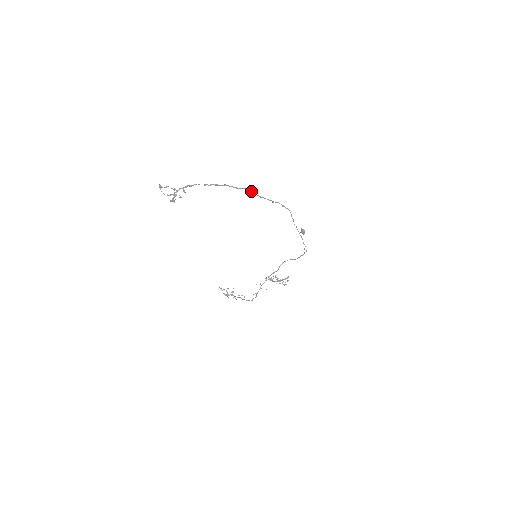
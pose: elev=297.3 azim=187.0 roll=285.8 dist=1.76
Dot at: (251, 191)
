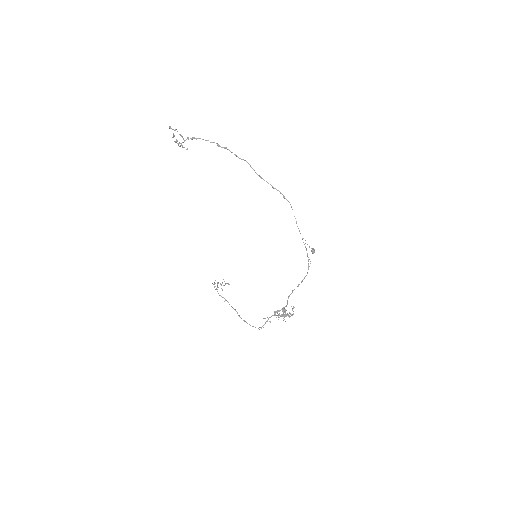
Dot at: occluded
